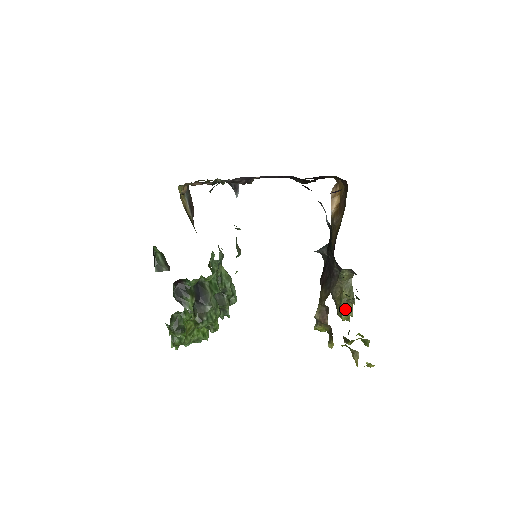
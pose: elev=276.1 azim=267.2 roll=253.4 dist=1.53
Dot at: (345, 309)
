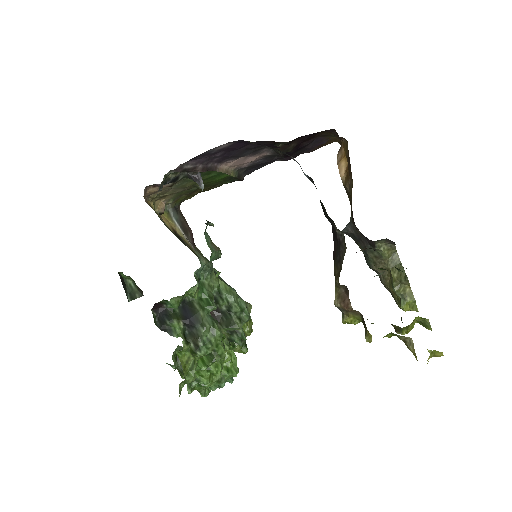
Dot at: (402, 295)
